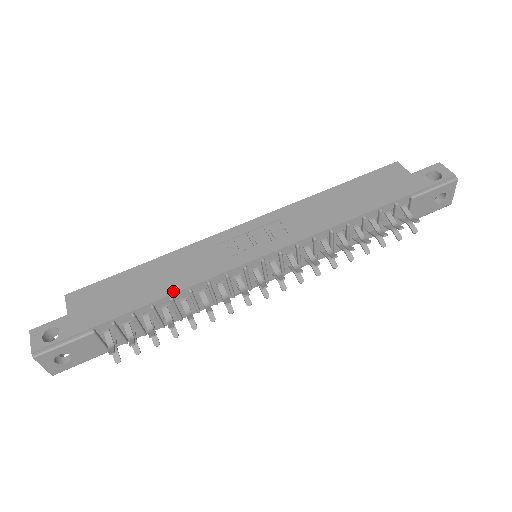
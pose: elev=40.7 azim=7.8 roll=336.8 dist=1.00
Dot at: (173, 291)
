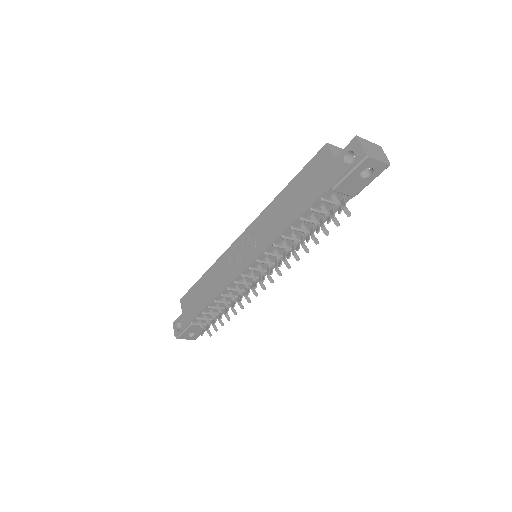
Dot at: (214, 297)
